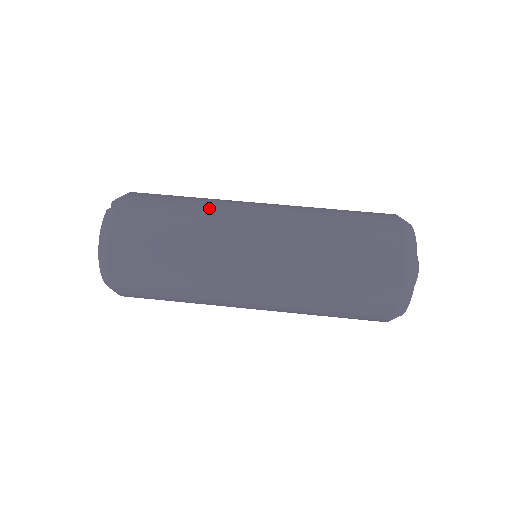
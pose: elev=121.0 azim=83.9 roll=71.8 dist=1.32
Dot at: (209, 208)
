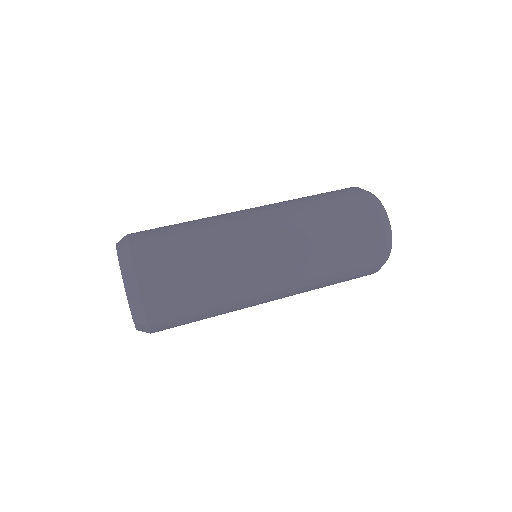
Dot at: occluded
